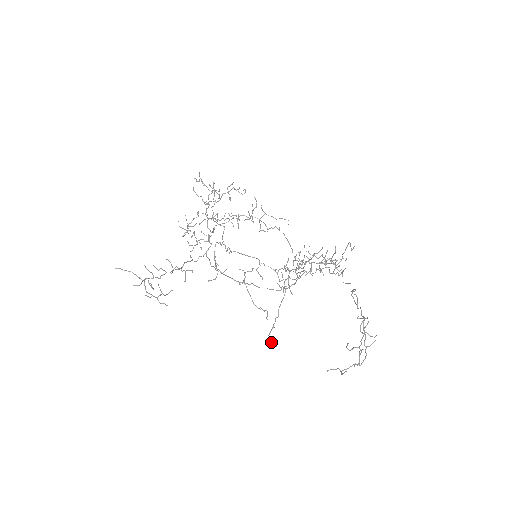
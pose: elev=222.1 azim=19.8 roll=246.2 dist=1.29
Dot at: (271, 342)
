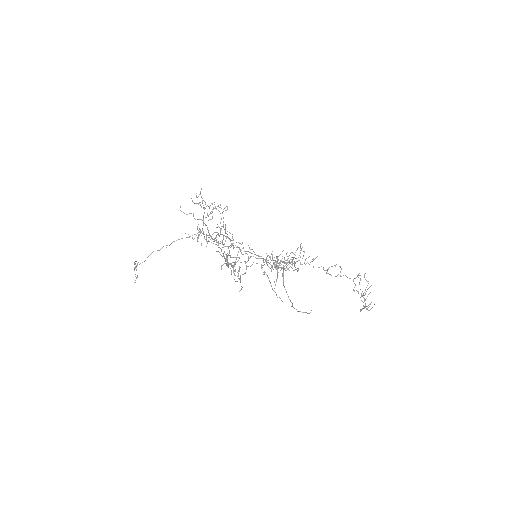
Dot at: (304, 312)
